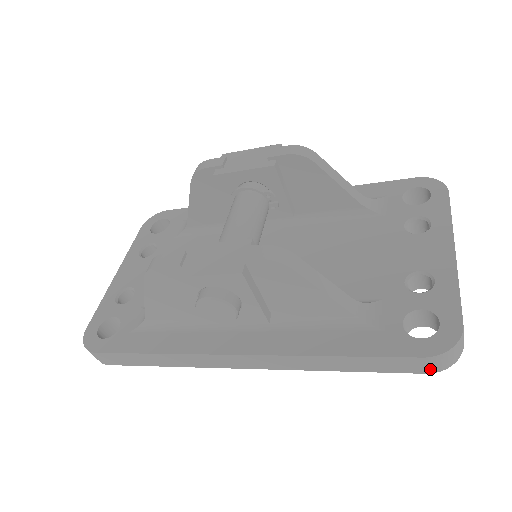
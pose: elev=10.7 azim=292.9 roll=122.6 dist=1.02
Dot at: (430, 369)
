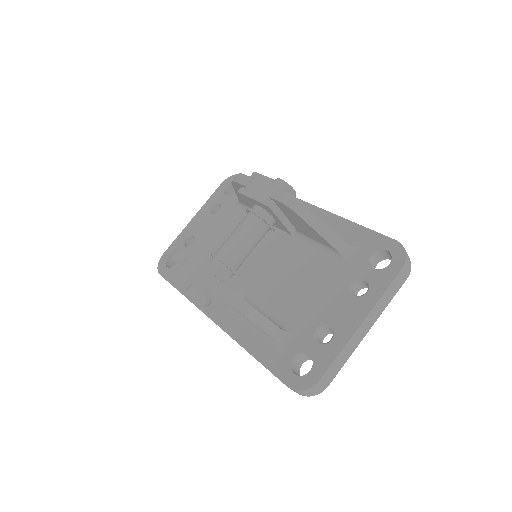
Dot at: occluded
